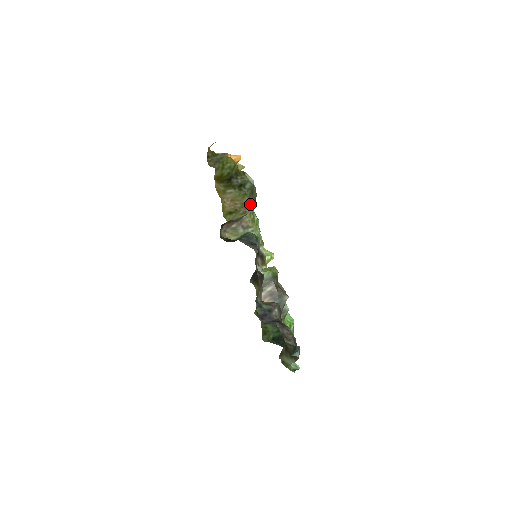
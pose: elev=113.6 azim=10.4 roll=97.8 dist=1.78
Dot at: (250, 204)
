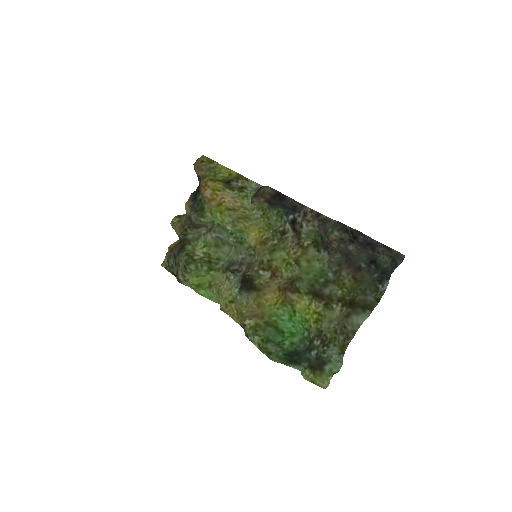
Dot at: (251, 205)
